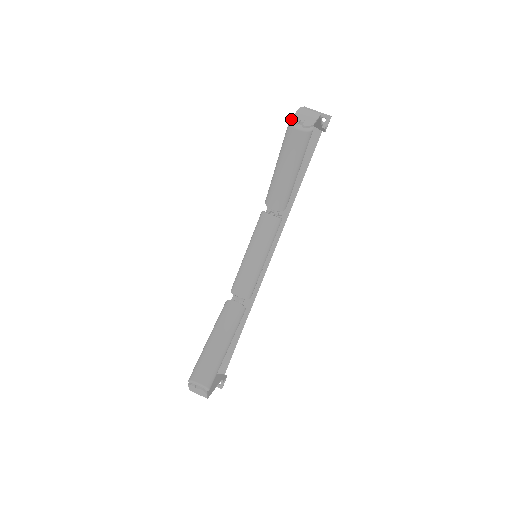
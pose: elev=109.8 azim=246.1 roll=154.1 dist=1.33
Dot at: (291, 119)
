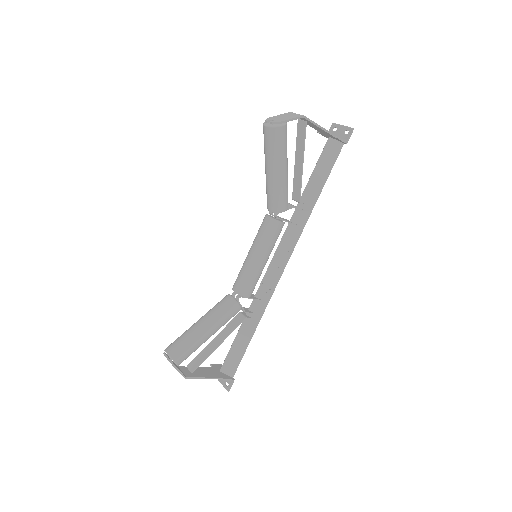
Dot at: occluded
